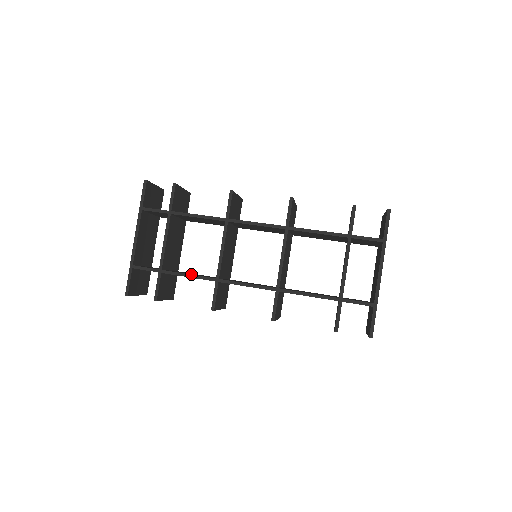
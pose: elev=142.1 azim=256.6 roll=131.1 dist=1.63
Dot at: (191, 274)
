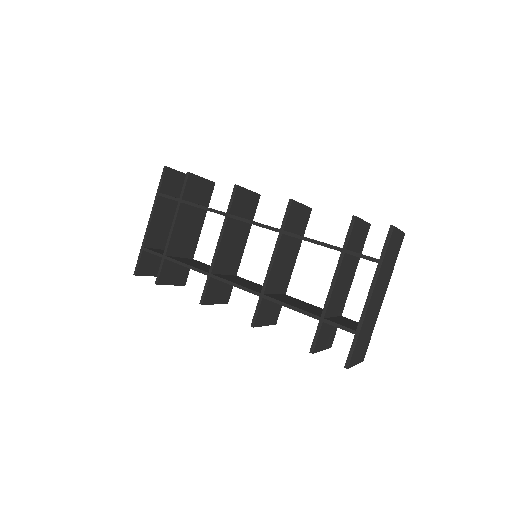
Dot at: (189, 264)
